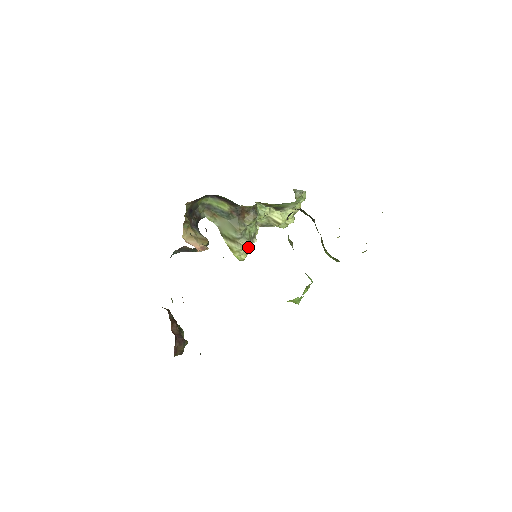
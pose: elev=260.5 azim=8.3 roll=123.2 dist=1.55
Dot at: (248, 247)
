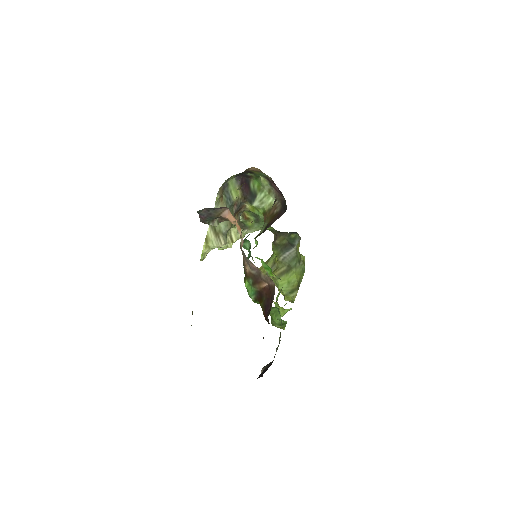
Dot at: occluded
